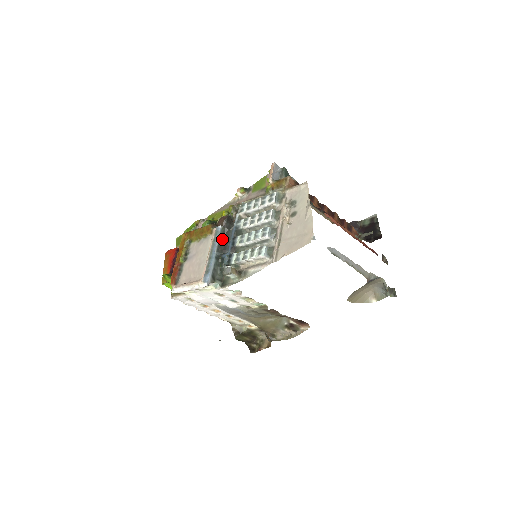
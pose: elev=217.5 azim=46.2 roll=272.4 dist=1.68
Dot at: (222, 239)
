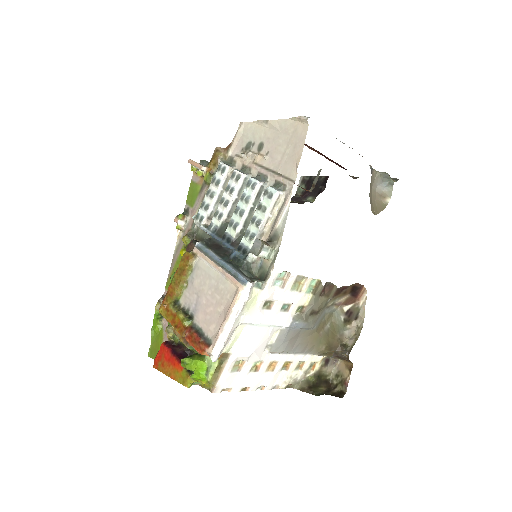
Dot at: (212, 248)
